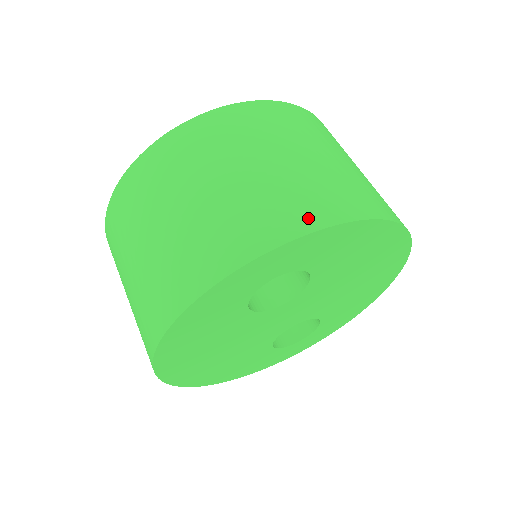
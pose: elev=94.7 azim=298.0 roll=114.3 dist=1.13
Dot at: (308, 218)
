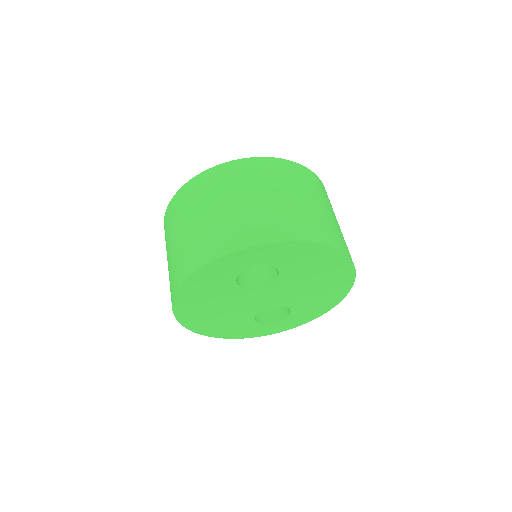
Dot at: (278, 234)
